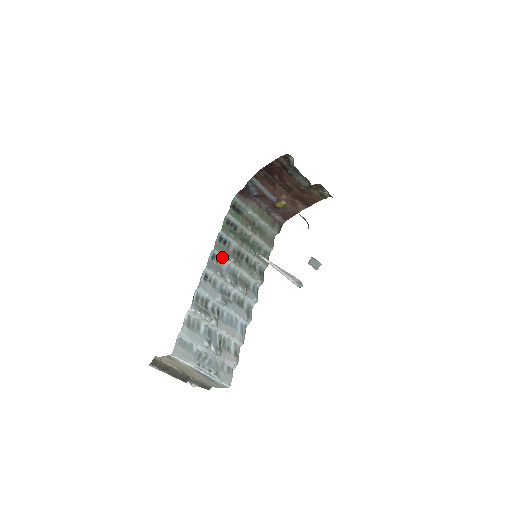
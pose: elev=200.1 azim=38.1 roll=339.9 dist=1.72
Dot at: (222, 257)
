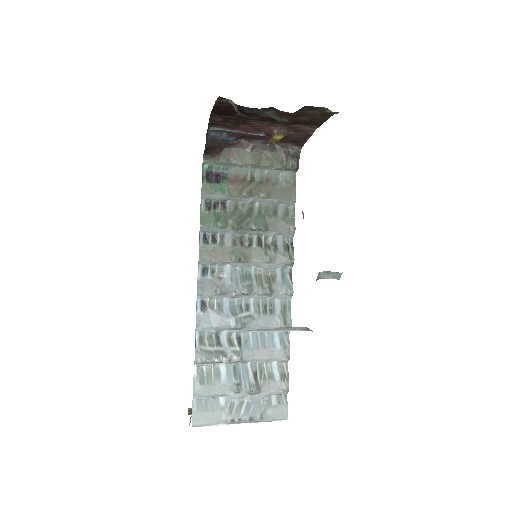
Dot at: (217, 263)
